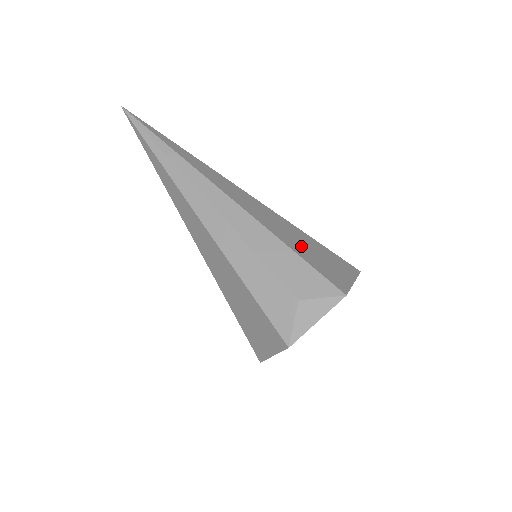
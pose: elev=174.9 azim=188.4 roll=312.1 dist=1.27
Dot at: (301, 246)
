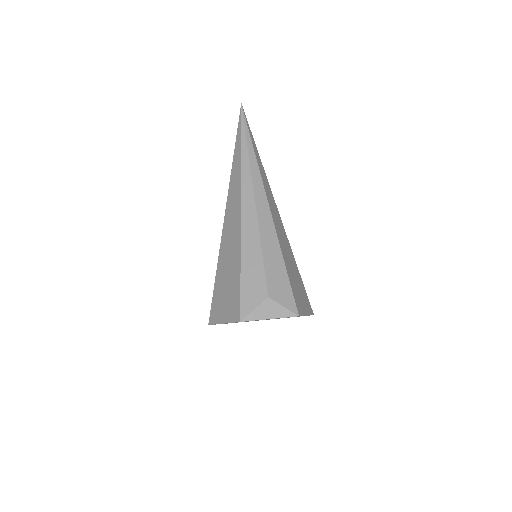
Dot at: (291, 269)
